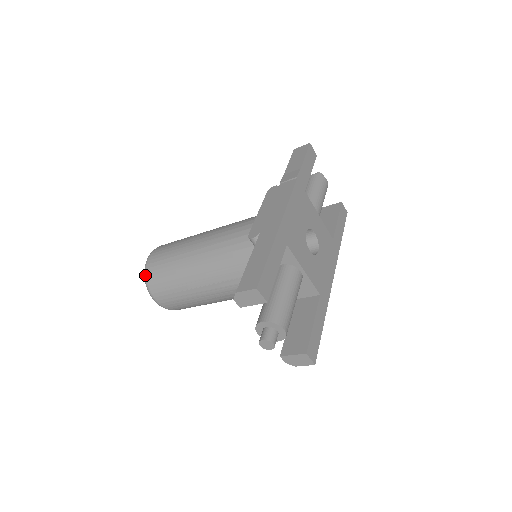
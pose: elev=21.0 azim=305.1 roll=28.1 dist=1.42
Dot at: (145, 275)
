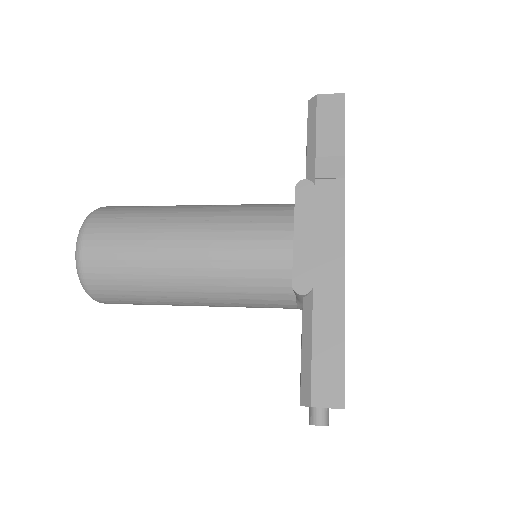
Dot at: (81, 276)
